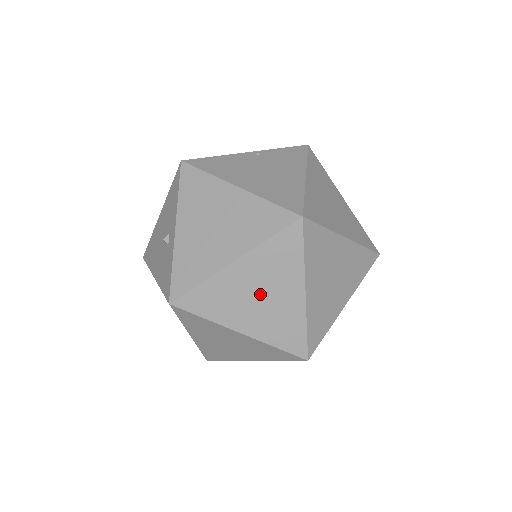
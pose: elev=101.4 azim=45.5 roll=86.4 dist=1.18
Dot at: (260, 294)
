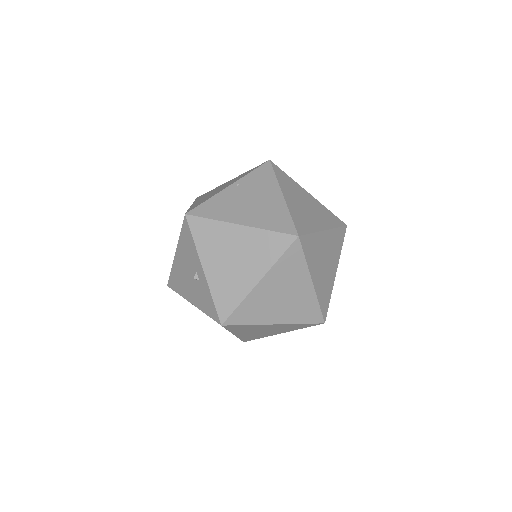
Dot at: (282, 295)
